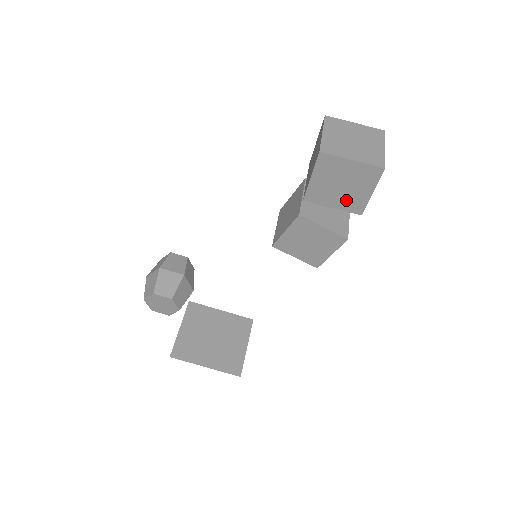
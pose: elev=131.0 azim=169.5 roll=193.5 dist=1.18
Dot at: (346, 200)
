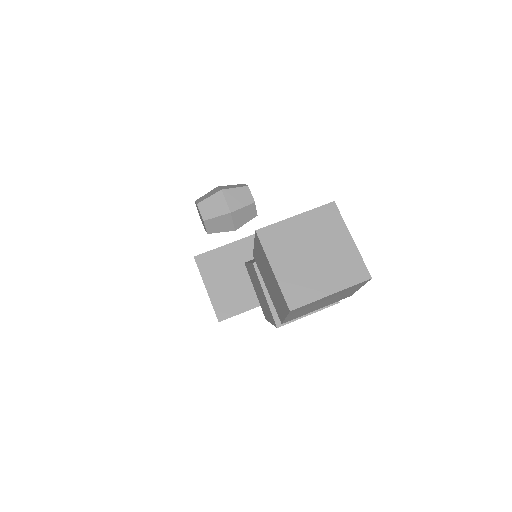
Dot at: (273, 296)
